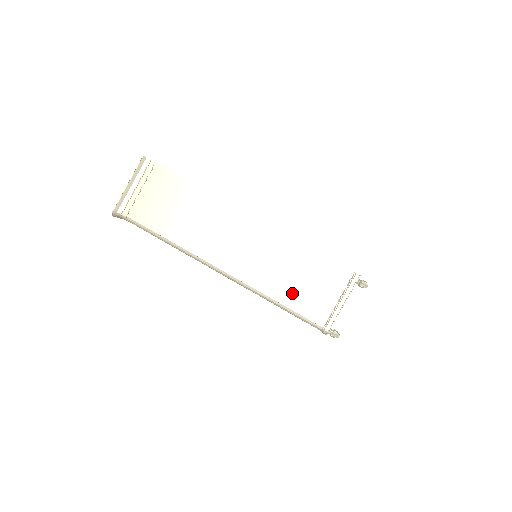
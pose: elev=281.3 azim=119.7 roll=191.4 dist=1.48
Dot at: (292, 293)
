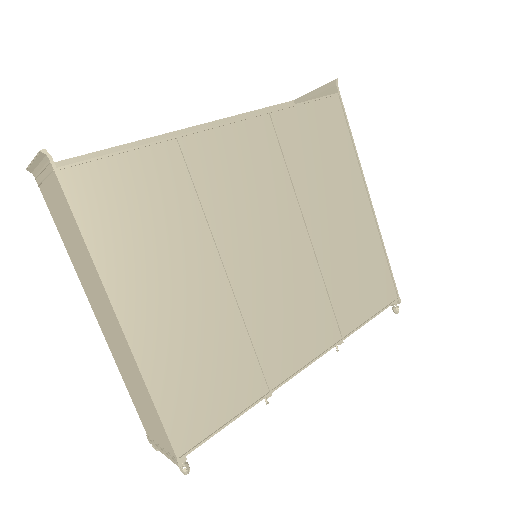
Dot at: (135, 397)
